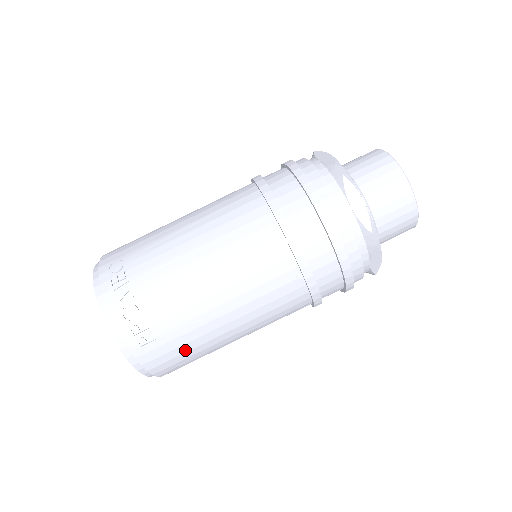
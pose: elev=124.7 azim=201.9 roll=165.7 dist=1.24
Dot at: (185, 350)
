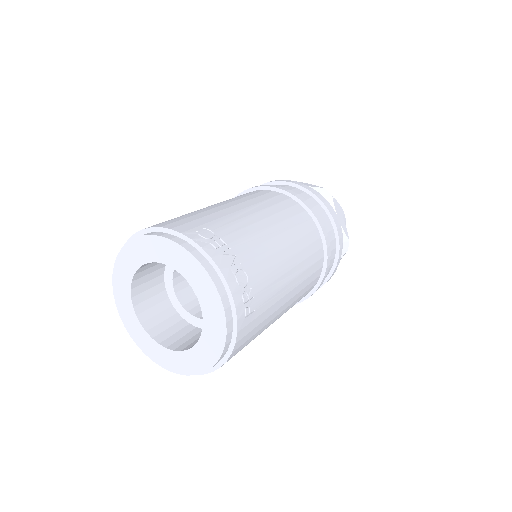
Dot at: (258, 329)
